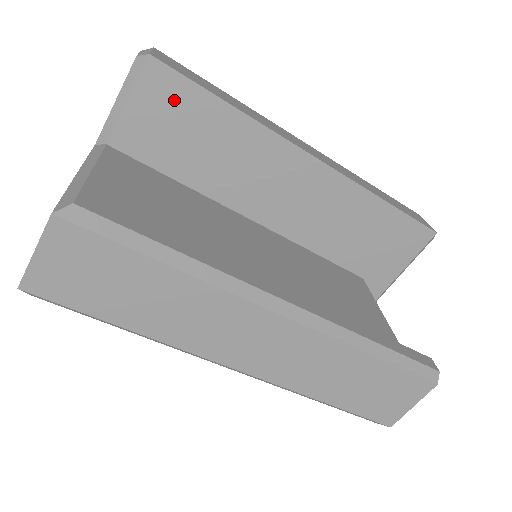
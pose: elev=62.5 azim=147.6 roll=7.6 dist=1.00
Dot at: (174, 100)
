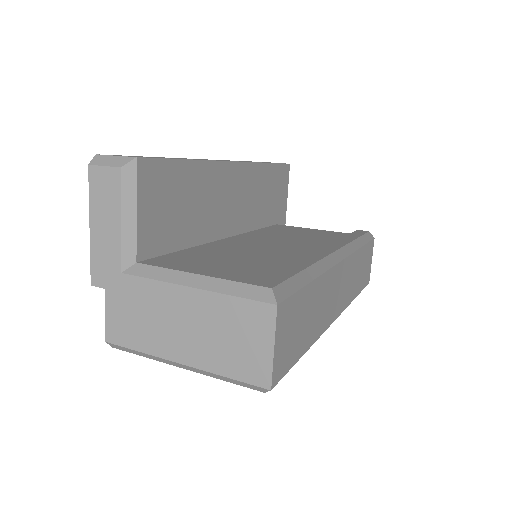
Dot at: (162, 184)
